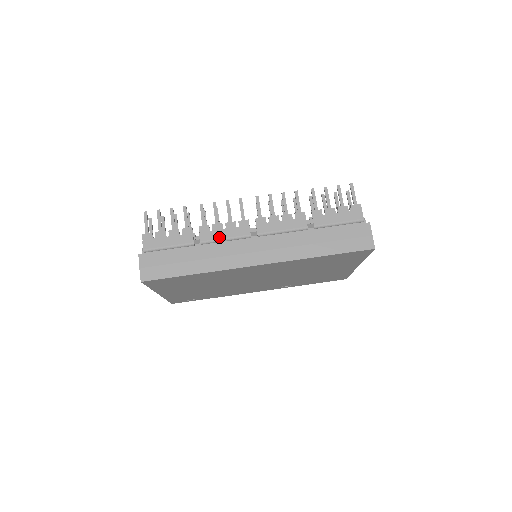
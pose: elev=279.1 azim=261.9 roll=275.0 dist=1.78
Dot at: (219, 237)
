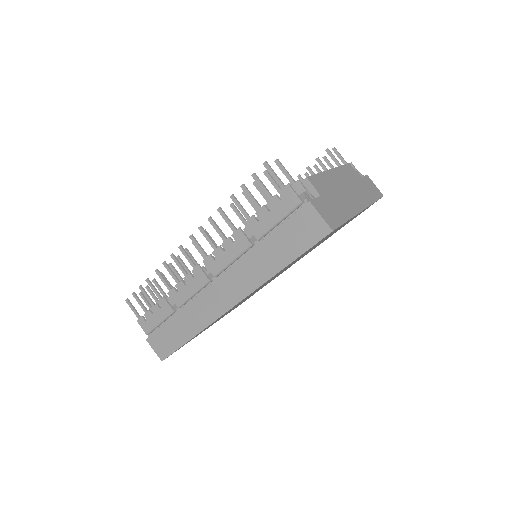
Dot at: (187, 295)
